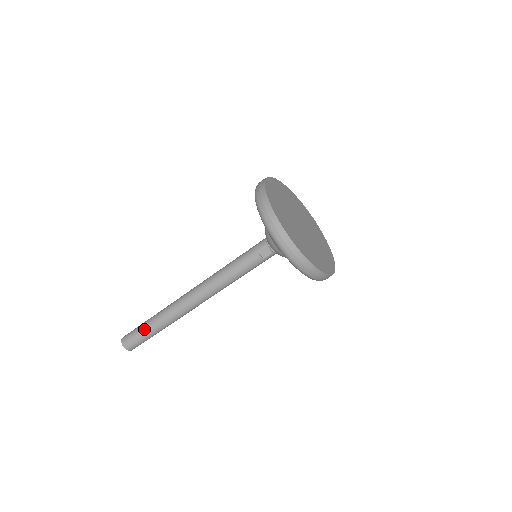
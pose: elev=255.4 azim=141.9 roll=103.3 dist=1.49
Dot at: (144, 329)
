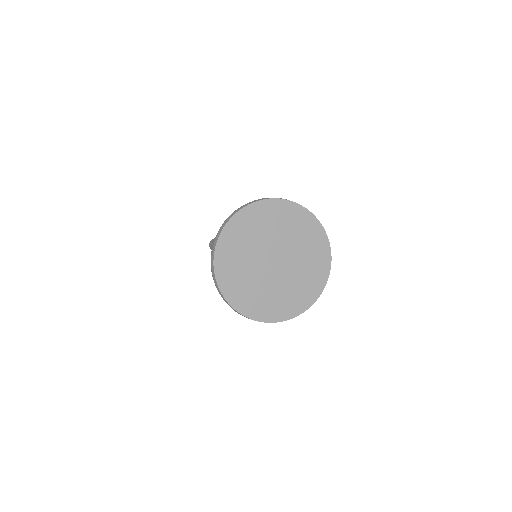
Dot at: occluded
